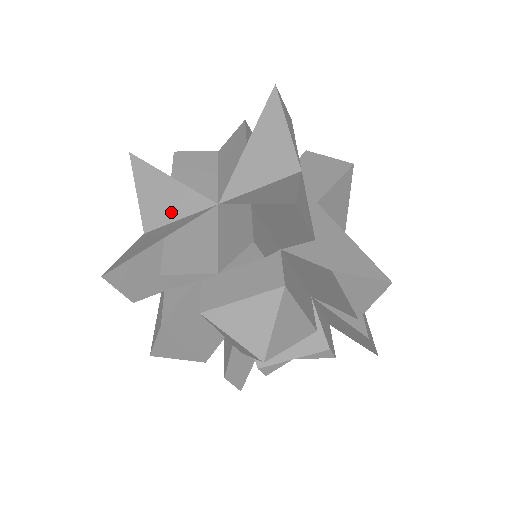
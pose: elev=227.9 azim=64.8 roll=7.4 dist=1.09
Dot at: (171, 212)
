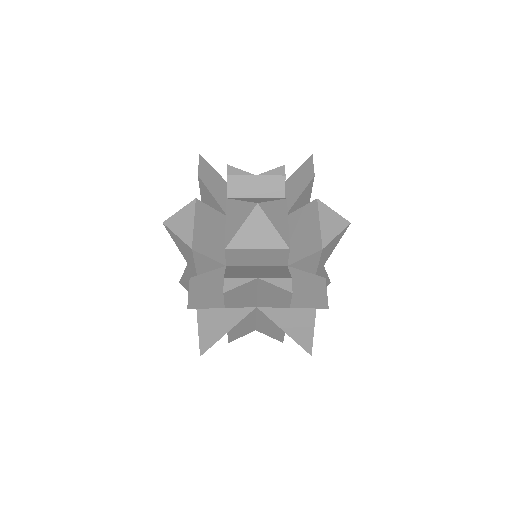
Dot at: occluded
